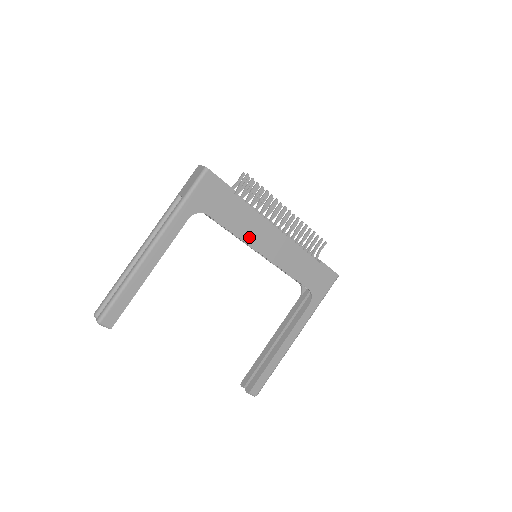
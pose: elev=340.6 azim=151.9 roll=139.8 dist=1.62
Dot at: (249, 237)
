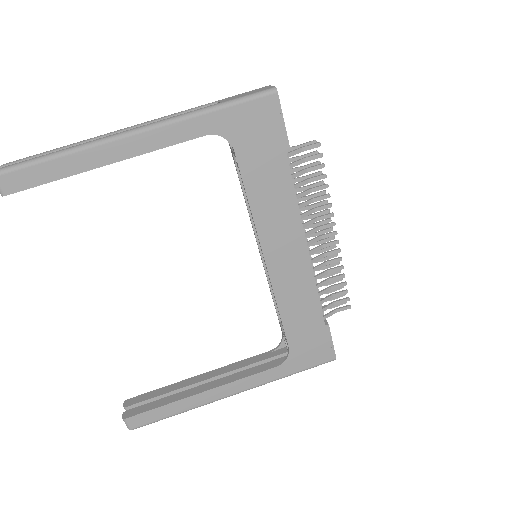
Dot at: (265, 222)
